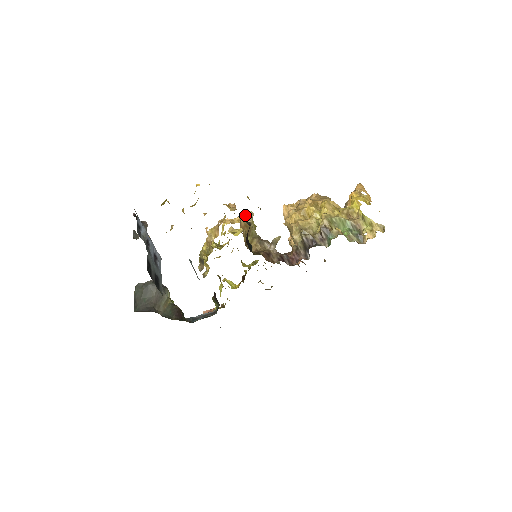
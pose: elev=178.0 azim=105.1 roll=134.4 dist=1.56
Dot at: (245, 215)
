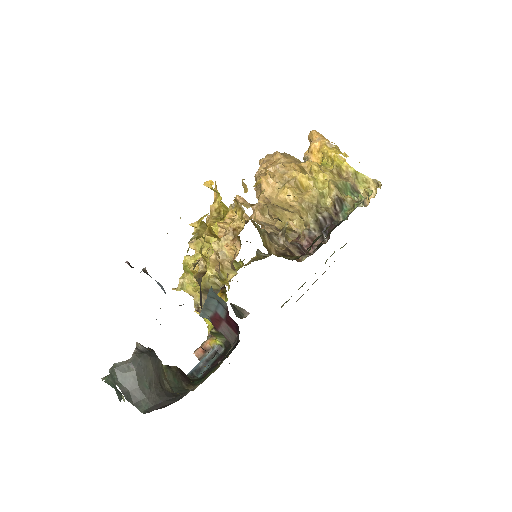
Dot at: (234, 205)
